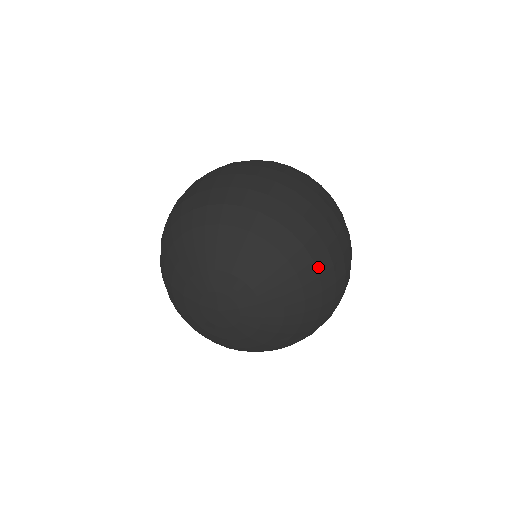
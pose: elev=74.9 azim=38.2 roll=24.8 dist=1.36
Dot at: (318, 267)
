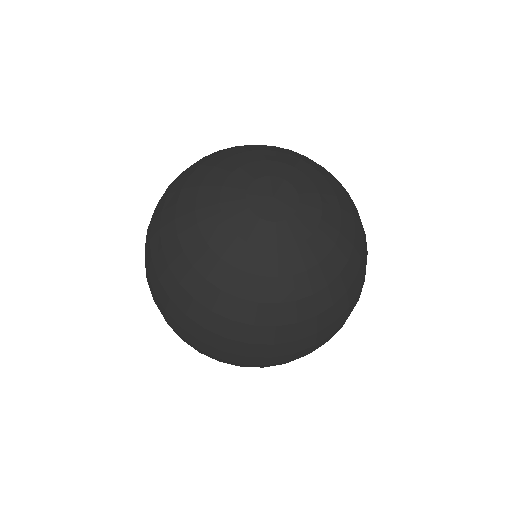
Dot at: (363, 234)
